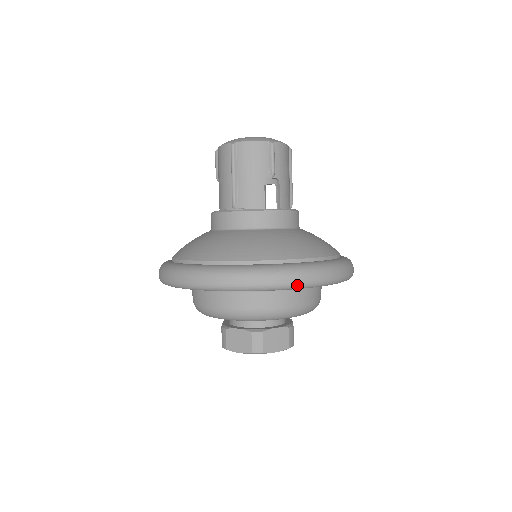
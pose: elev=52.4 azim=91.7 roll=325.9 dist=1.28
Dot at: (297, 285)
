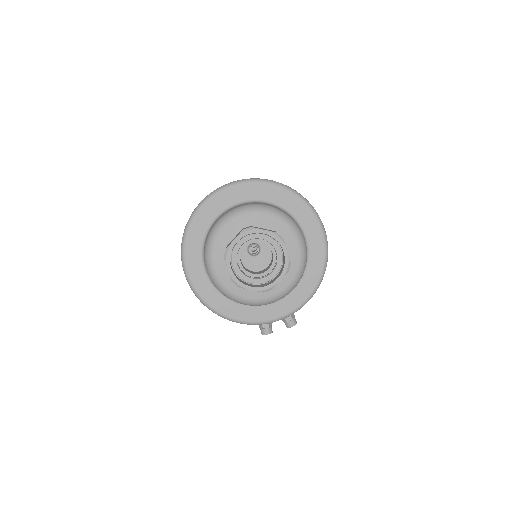
Dot at: (260, 179)
